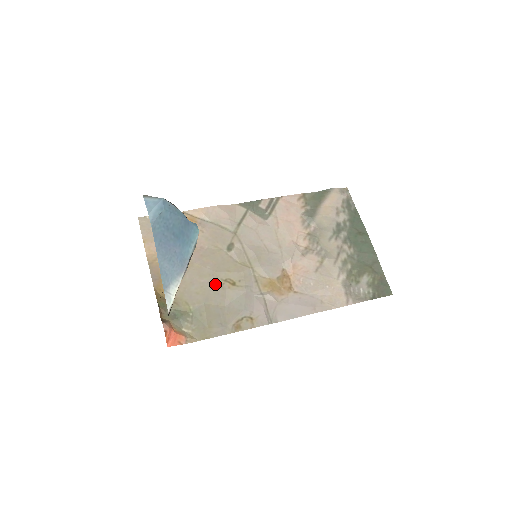
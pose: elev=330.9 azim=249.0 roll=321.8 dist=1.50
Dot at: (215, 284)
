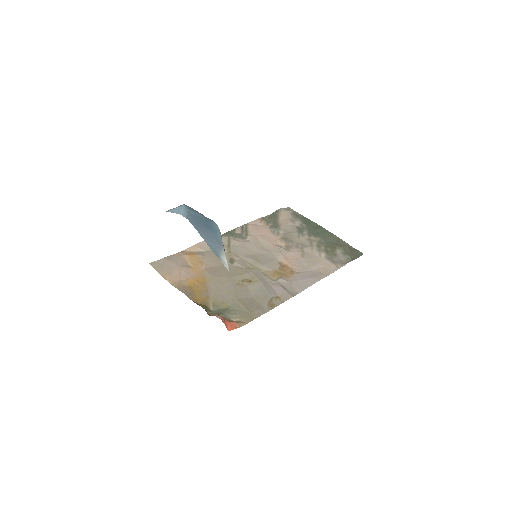
Dot at: (236, 285)
